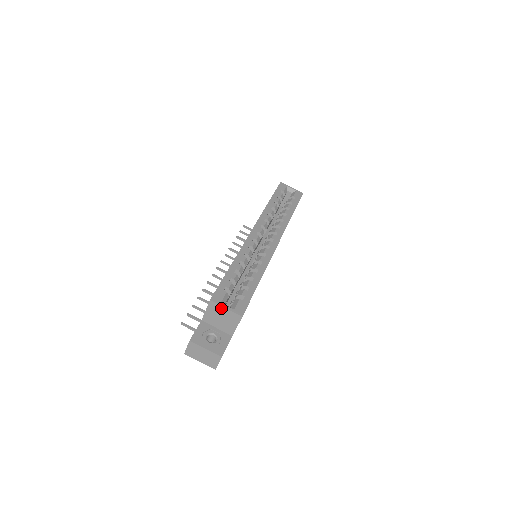
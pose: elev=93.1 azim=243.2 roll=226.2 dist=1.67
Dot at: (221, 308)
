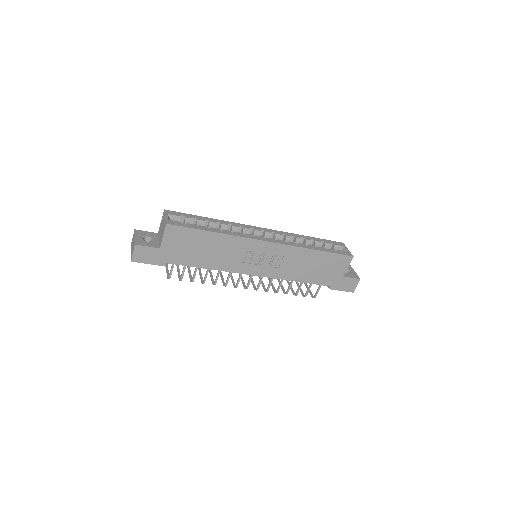
Dot at: (164, 217)
